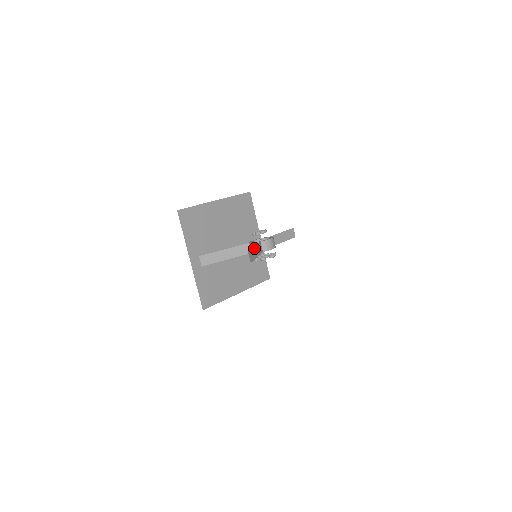
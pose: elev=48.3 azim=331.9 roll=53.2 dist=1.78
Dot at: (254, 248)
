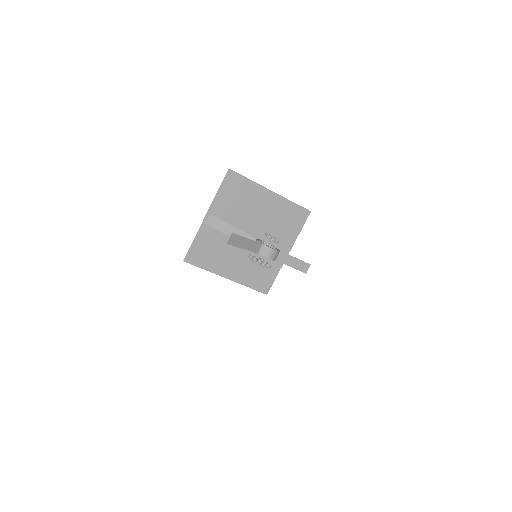
Dot at: (246, 239)
